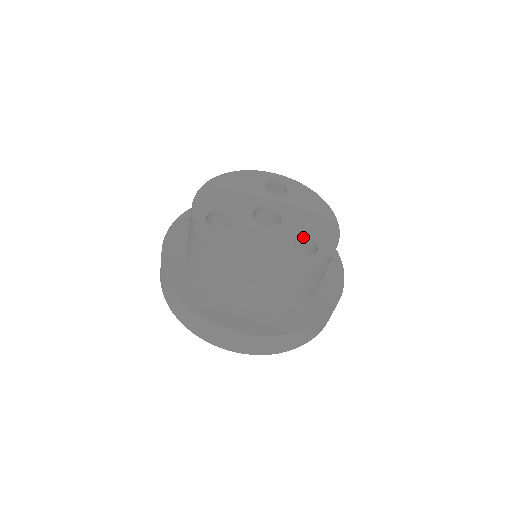
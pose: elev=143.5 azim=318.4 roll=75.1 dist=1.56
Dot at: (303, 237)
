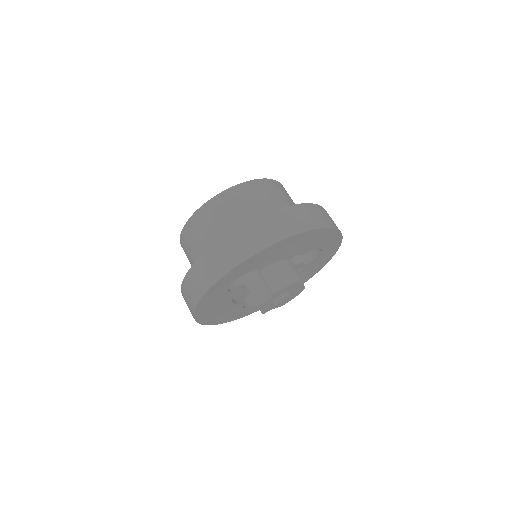
Dot at: occluded
